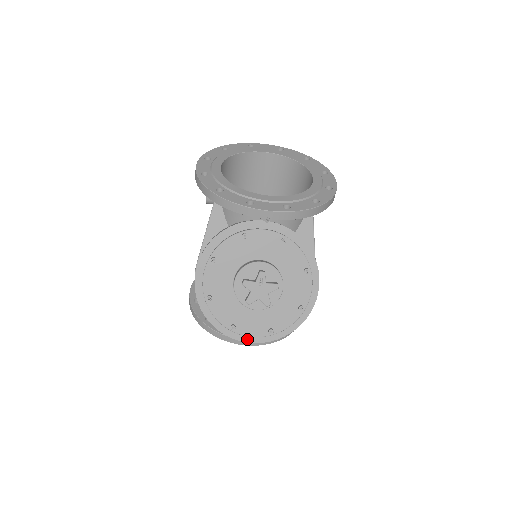
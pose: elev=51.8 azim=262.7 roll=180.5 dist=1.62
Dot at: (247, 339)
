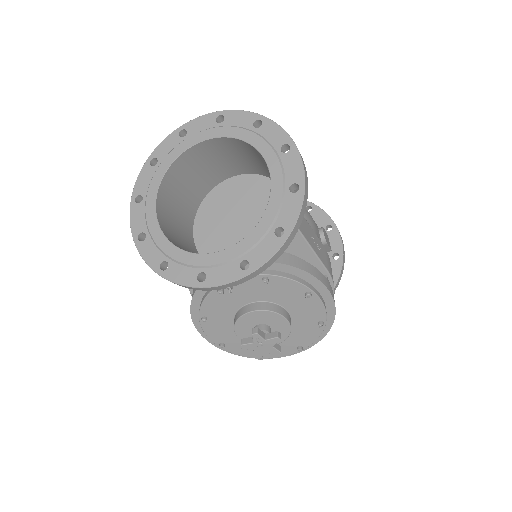
Dot at: occluded
